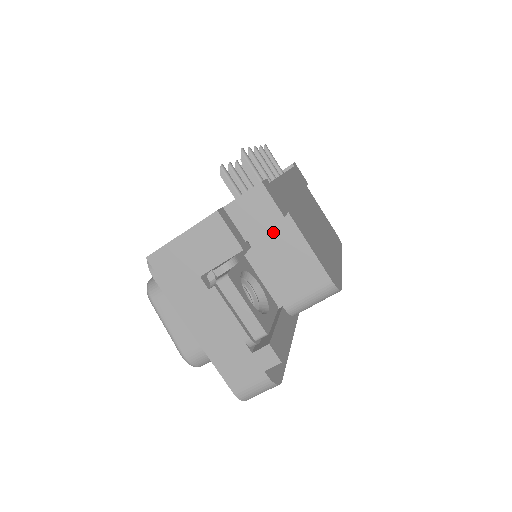
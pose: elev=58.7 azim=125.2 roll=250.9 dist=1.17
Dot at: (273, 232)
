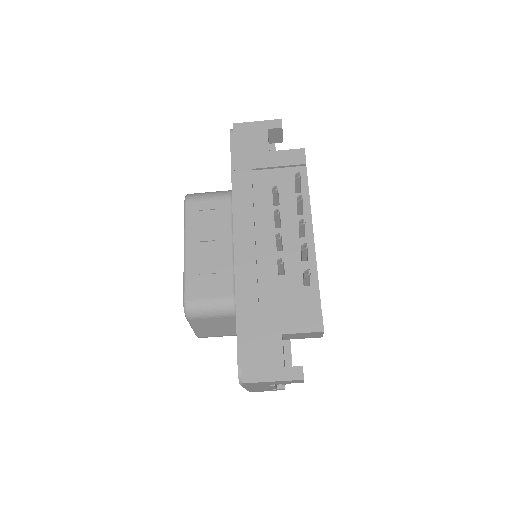
Dot at: occluded
